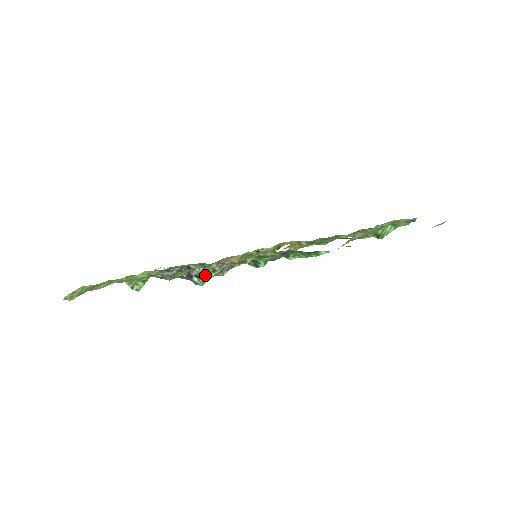
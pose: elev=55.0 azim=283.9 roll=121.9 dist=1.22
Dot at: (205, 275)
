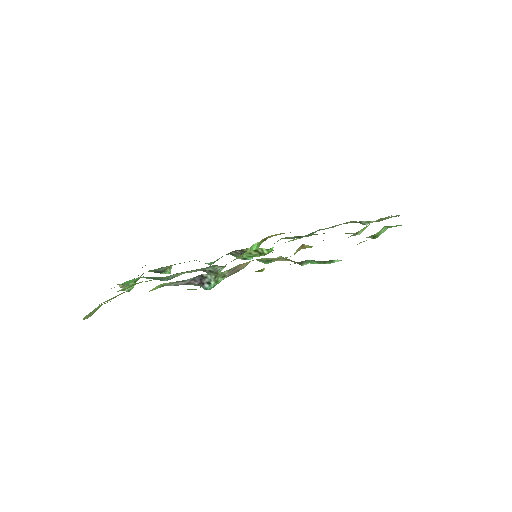
Dot at: (215, 281)
